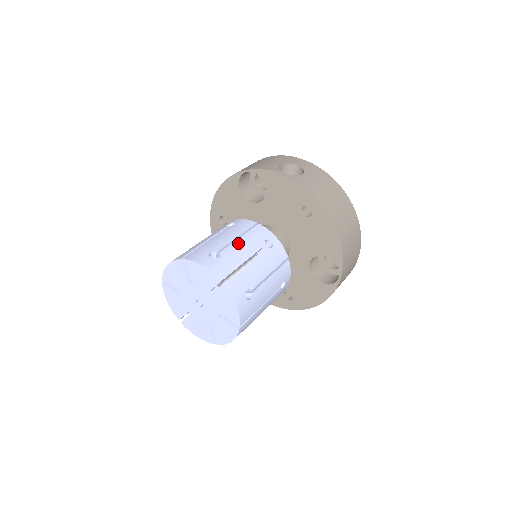
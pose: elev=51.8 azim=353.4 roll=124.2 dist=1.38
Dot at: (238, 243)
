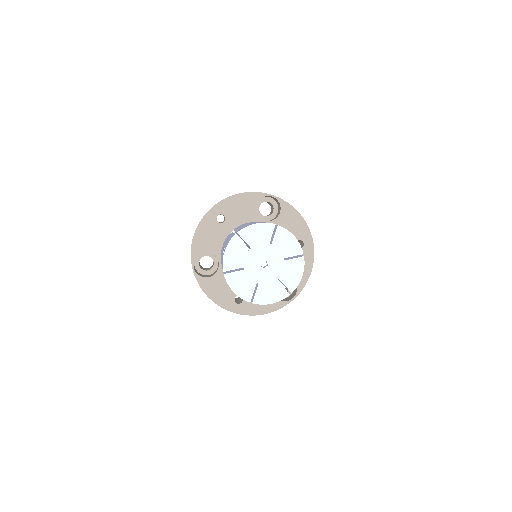
Dot at: occluded
